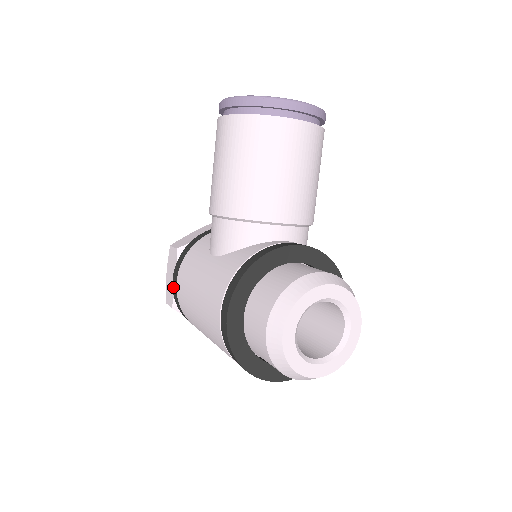
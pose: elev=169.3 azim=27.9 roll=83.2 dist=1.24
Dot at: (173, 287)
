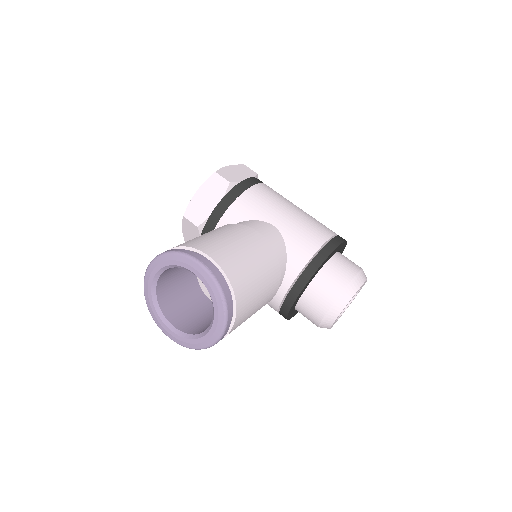
Dot at: occluded
